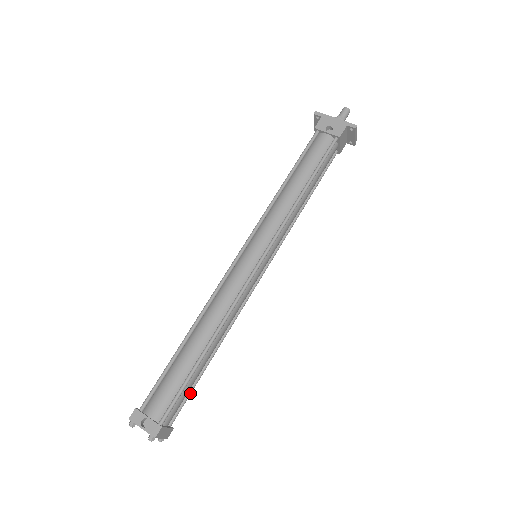
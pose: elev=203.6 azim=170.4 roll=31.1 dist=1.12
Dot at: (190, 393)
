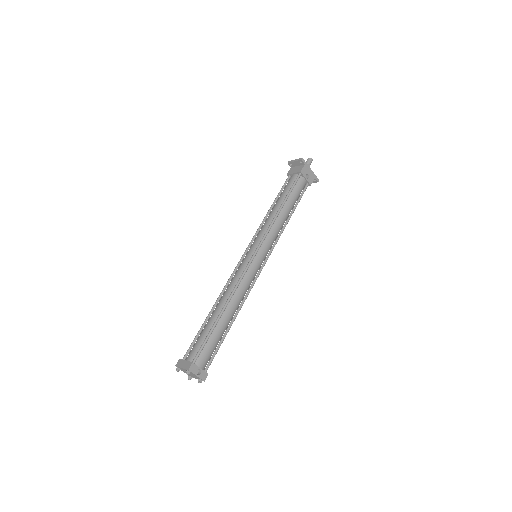
Dot at: occluded
